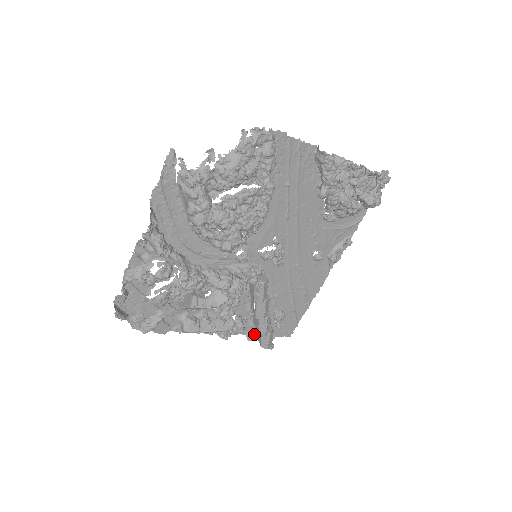
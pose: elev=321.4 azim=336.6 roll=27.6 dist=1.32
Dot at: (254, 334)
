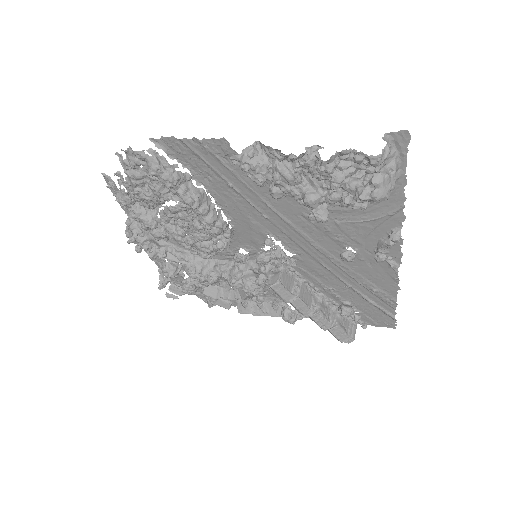
Dot at: occluded
